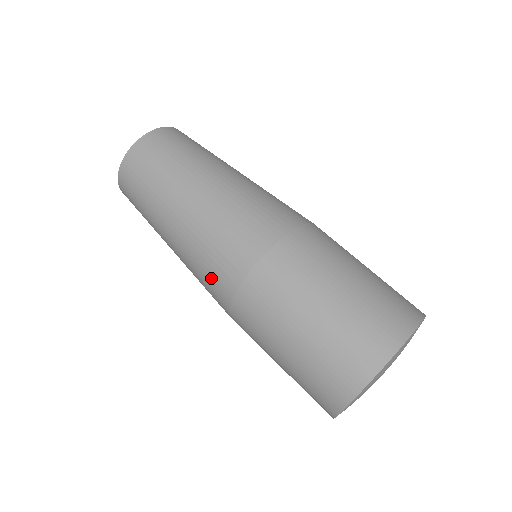
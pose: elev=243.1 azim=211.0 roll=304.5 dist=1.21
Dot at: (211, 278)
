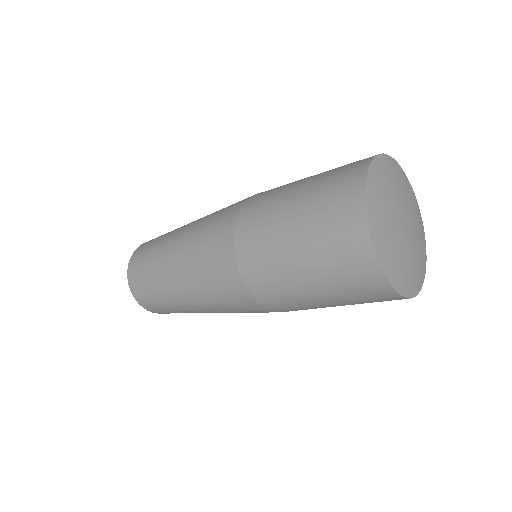
Dot at: (213, 248)
